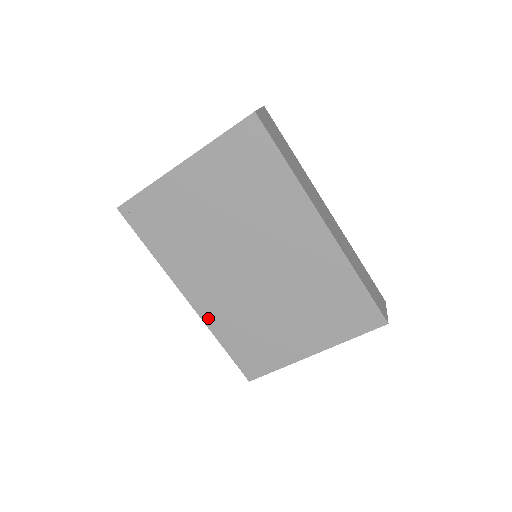
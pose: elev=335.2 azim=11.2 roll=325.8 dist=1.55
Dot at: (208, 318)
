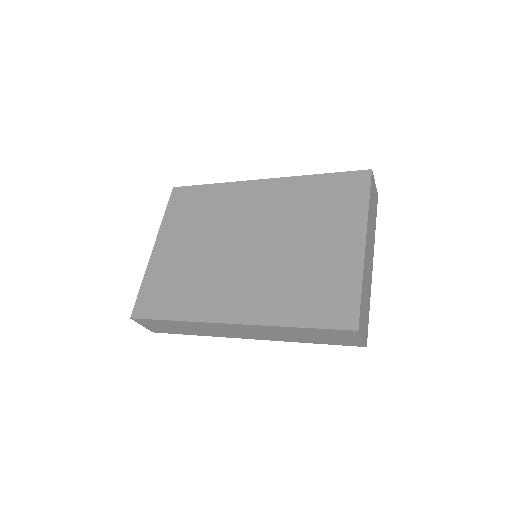
Dot at: (260, 318)
